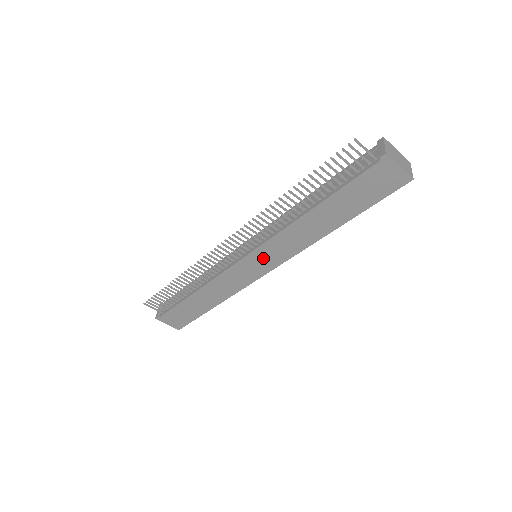
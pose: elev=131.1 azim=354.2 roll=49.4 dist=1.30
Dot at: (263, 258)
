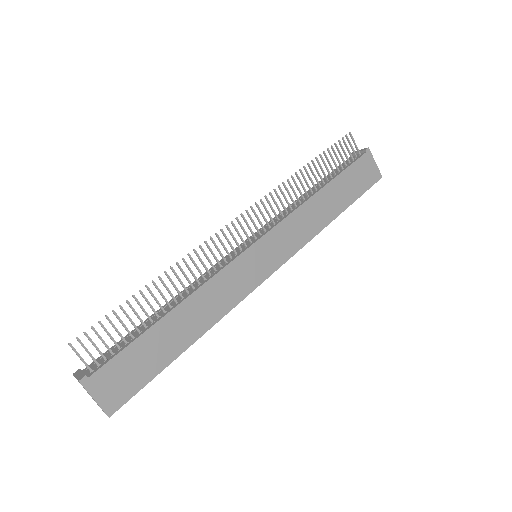
Dot at: (271, 248)
